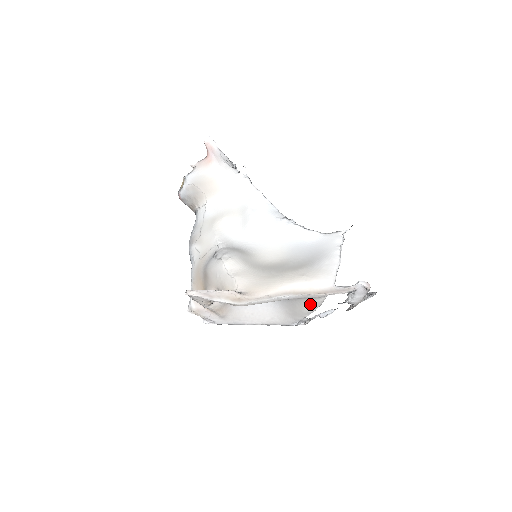
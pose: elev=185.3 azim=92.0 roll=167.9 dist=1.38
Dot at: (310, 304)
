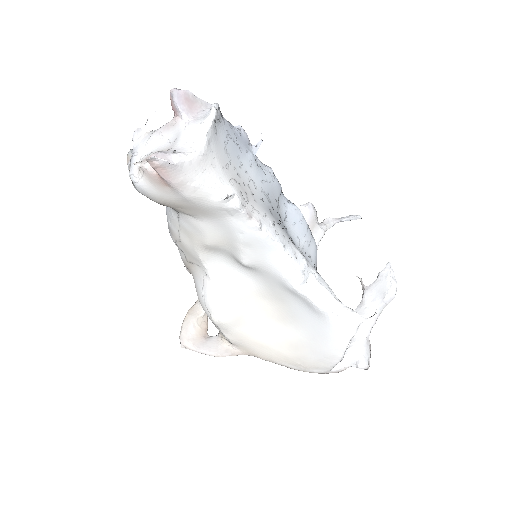
Dot at: occluded
